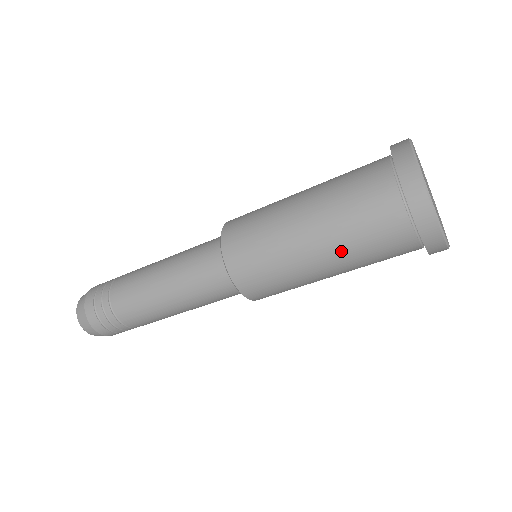
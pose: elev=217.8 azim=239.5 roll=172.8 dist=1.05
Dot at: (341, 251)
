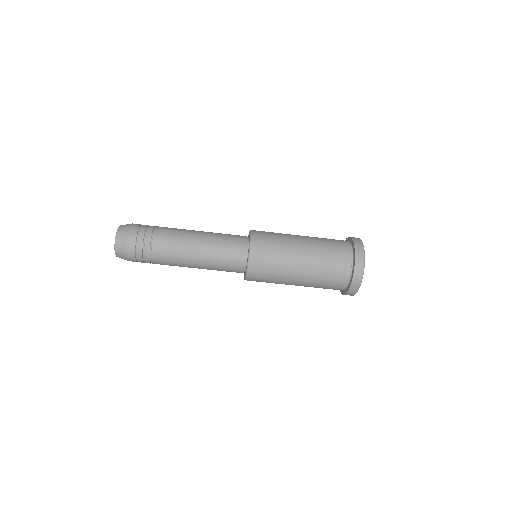
Dot at: (315, 247)
